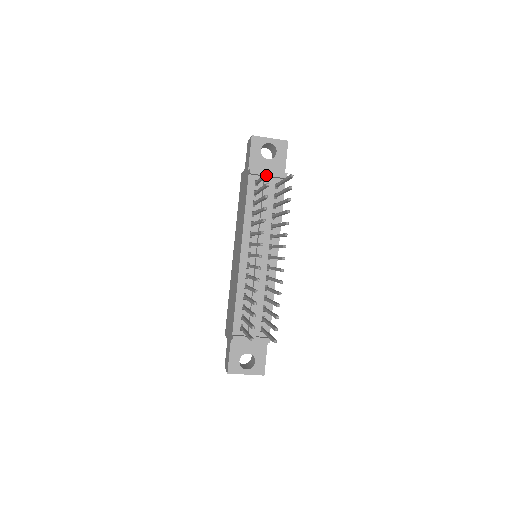
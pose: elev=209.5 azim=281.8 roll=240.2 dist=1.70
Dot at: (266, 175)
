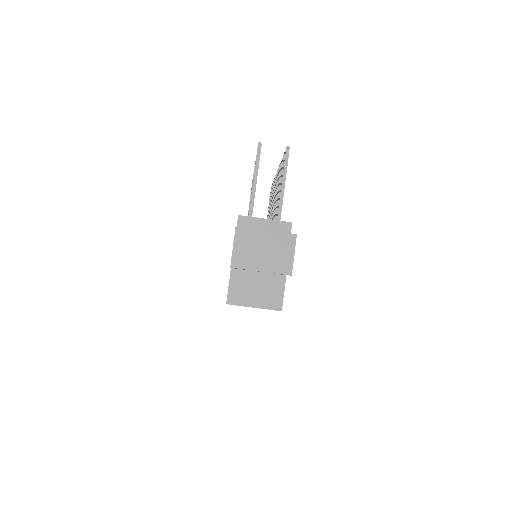
Dot at: occluded
